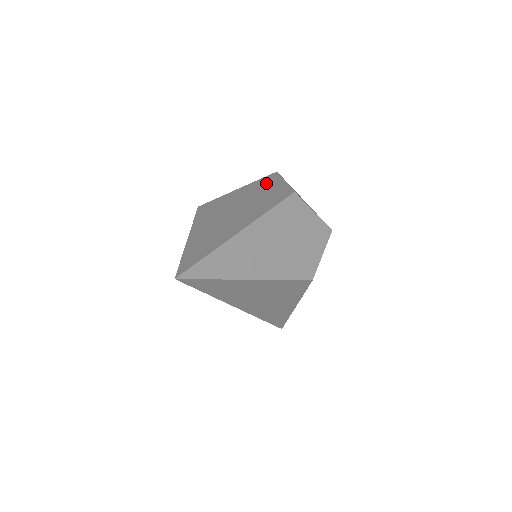
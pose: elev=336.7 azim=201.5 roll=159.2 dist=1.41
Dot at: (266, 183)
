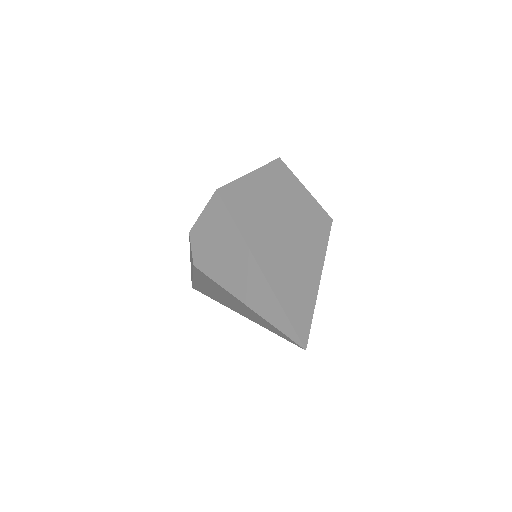
Dot at: (284, 180)
